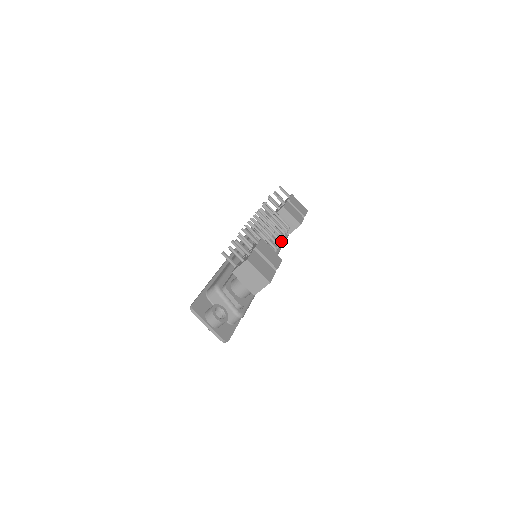
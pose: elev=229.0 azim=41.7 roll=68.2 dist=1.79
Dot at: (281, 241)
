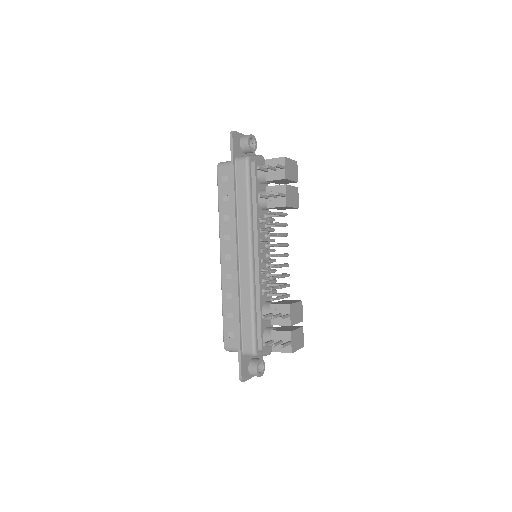
Dot at: occluded
